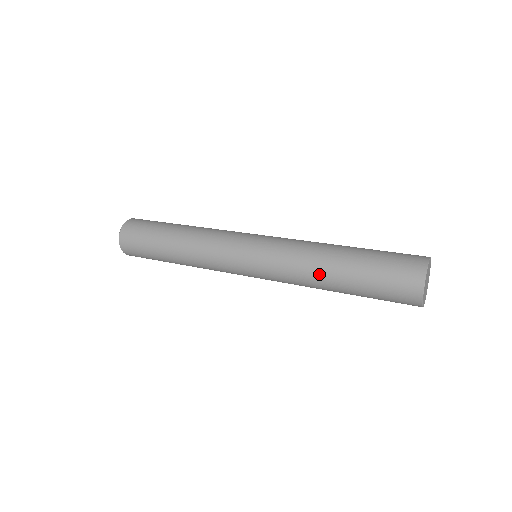
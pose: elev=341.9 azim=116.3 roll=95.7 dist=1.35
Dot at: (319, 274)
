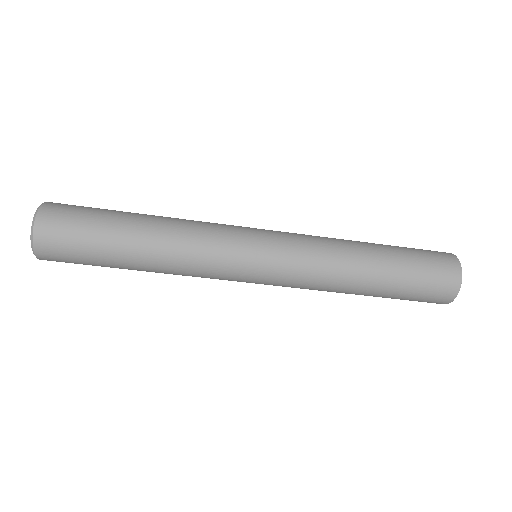
Dot at: (350, 241)
